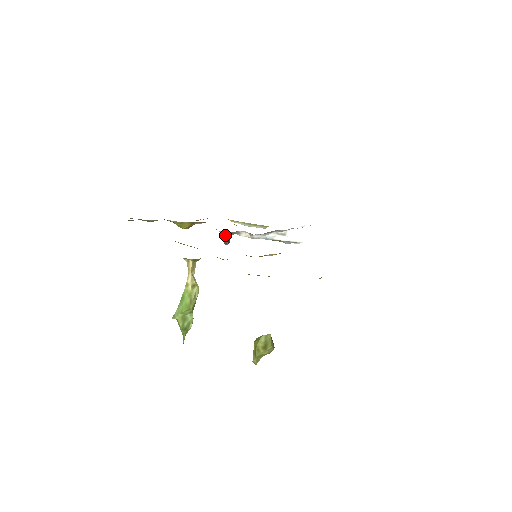
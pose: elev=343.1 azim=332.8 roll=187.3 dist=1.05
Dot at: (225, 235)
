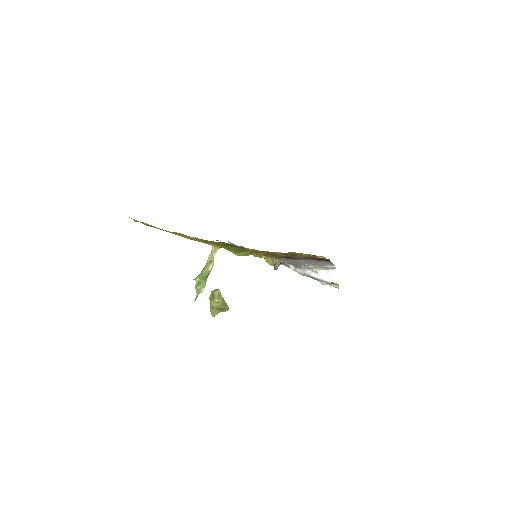
Dot at: (275, 262)
